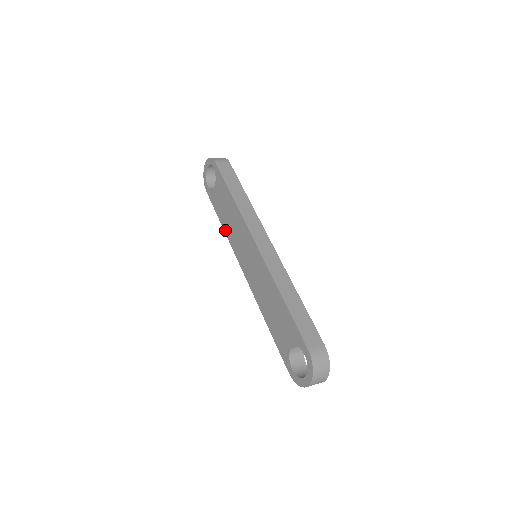
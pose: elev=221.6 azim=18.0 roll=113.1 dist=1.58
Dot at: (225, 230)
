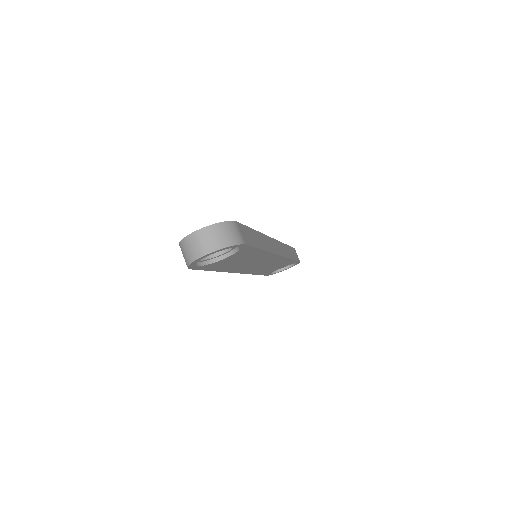
Dot at: occluded
